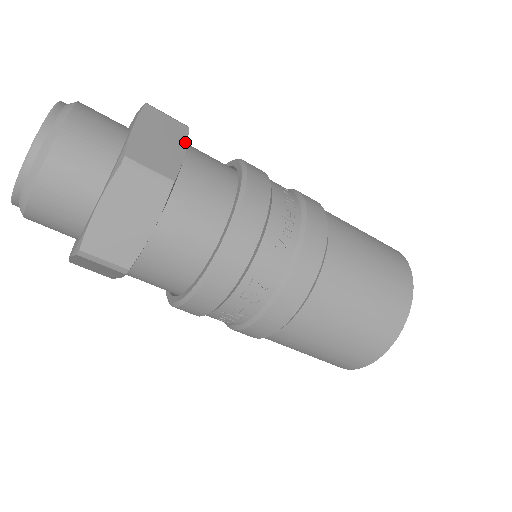
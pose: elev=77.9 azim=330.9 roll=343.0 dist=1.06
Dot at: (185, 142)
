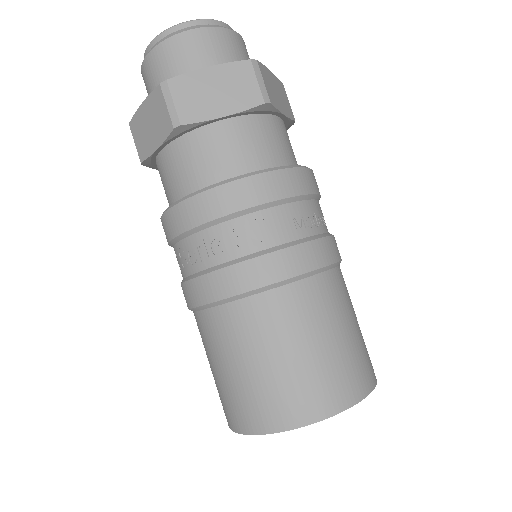
Dot at: (289, 116)
